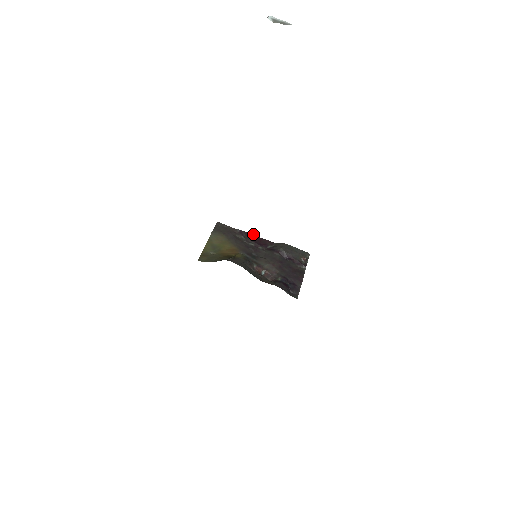
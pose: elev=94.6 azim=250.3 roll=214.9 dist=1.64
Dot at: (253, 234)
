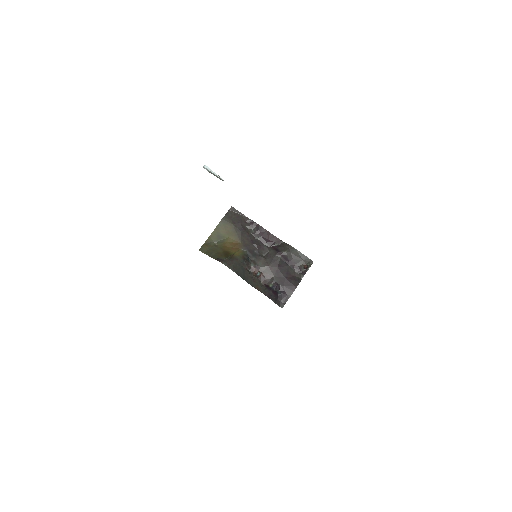
Dot at: occluded
